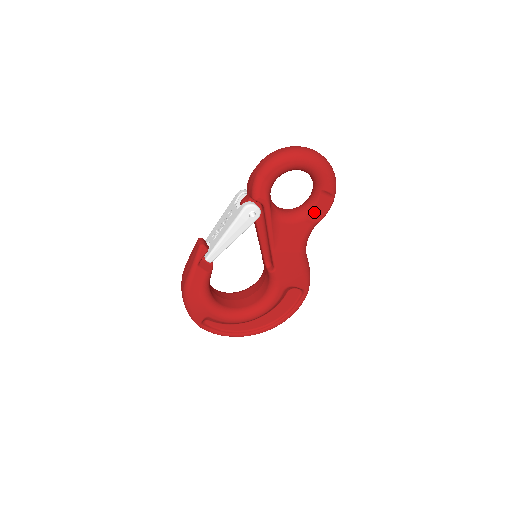
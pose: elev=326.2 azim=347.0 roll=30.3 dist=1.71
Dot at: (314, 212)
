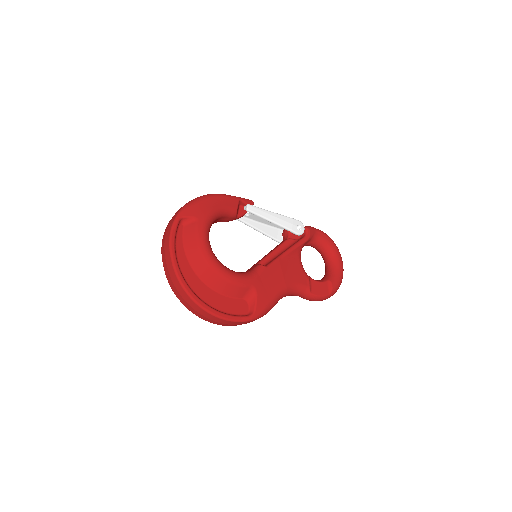
Dot at: (314, 284)
